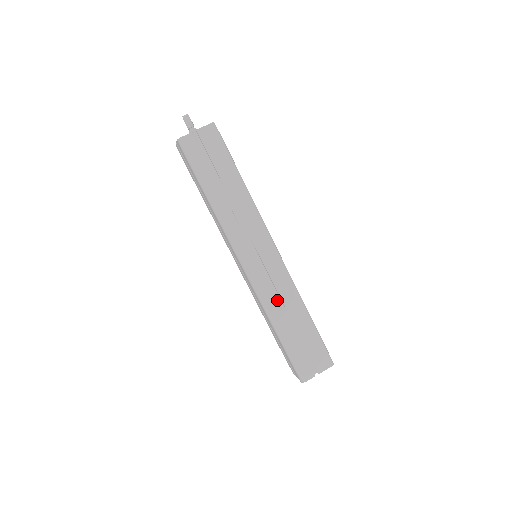
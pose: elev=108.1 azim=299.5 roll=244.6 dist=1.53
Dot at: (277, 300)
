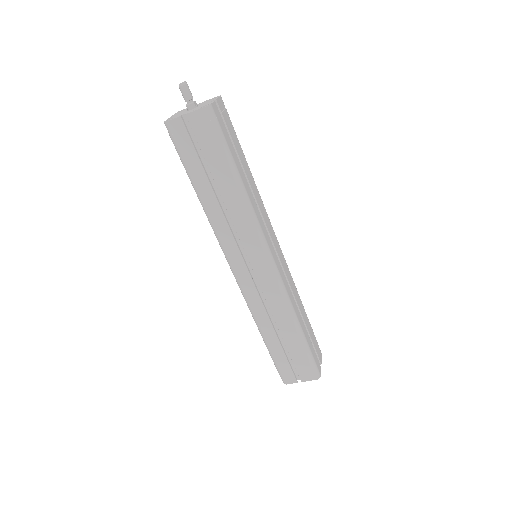
Dot at: occluded
